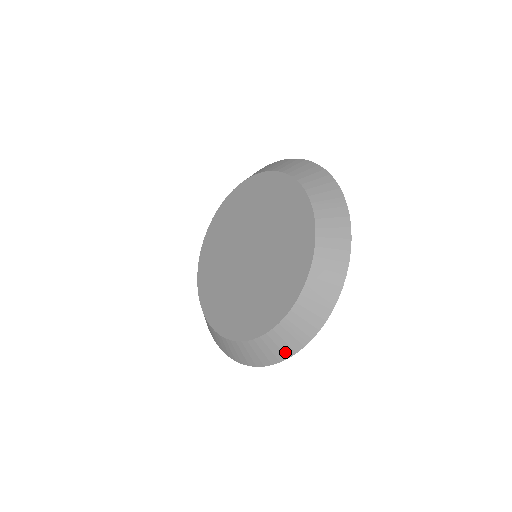
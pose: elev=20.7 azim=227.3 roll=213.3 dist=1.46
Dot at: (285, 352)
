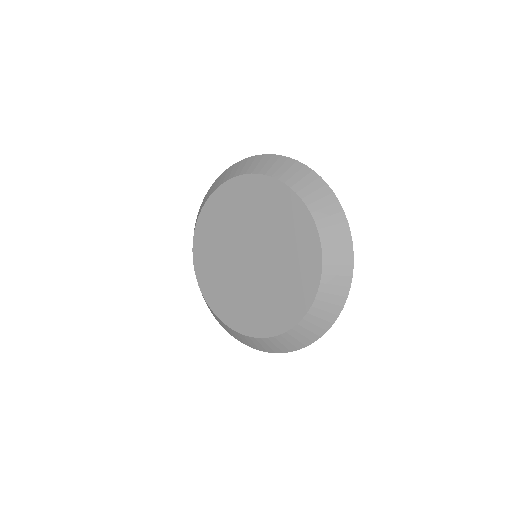
Dot at: (226, 330)
